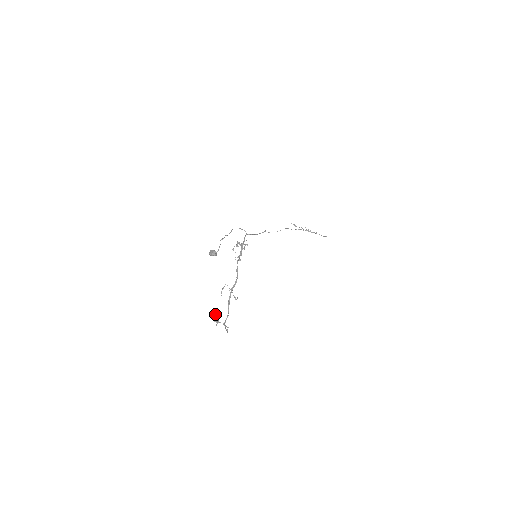
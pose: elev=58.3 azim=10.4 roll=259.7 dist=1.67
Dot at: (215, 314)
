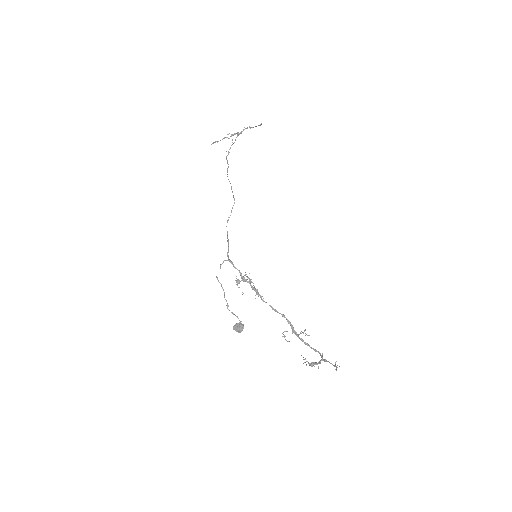
Dot at: occluded
